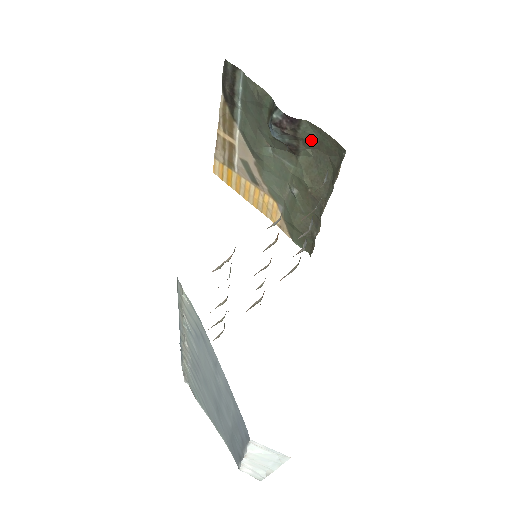
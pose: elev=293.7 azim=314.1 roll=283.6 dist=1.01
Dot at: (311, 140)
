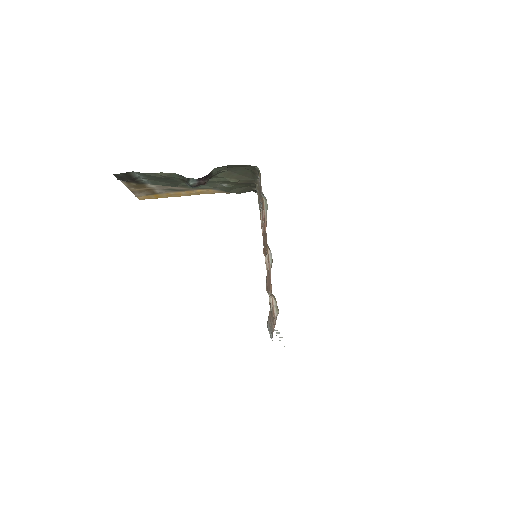
Dot at: occluded
